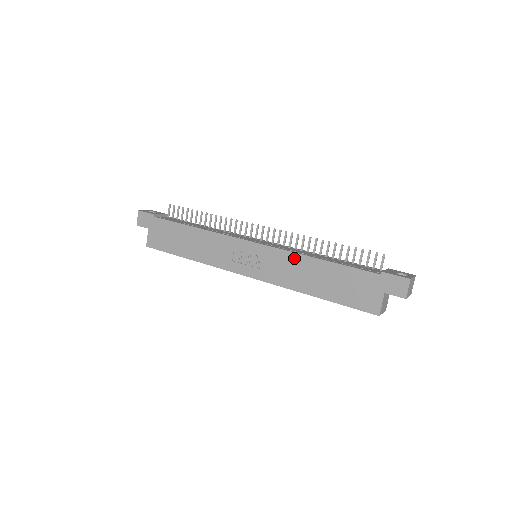
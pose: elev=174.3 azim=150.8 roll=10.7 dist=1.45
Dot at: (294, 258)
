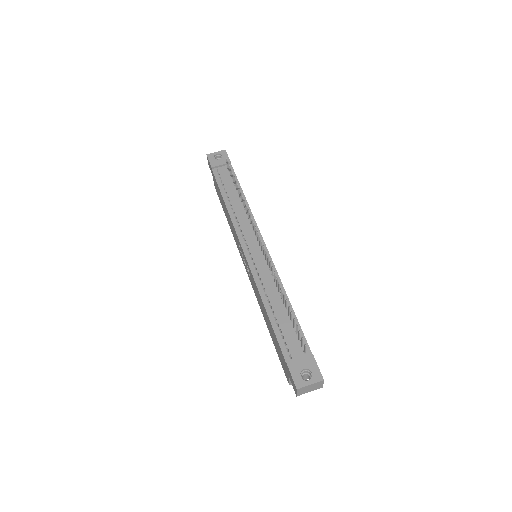
Dot at: (257, 290)
